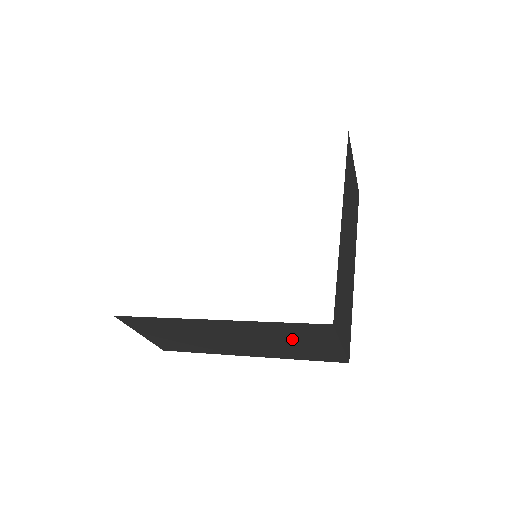
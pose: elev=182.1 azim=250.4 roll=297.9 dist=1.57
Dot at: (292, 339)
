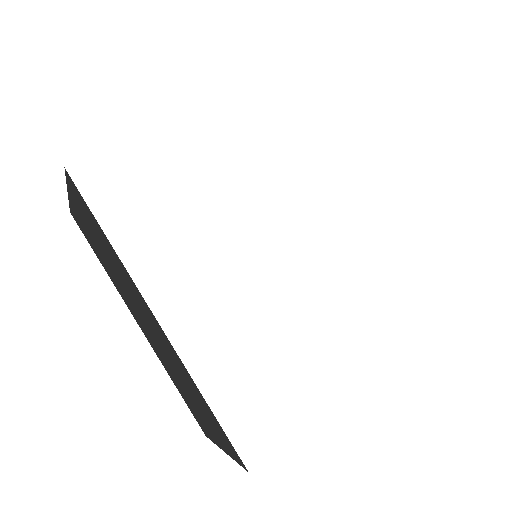
Dot at: occluded
